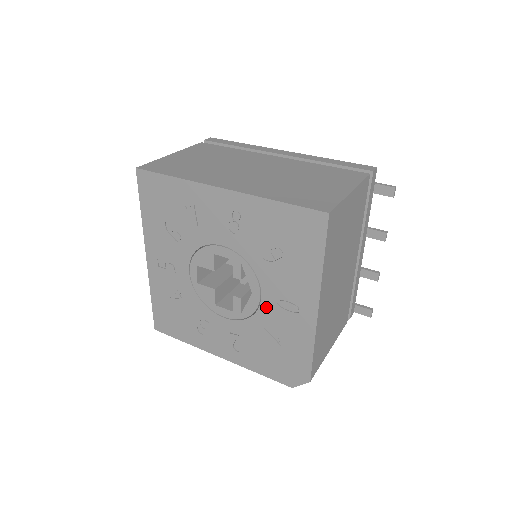
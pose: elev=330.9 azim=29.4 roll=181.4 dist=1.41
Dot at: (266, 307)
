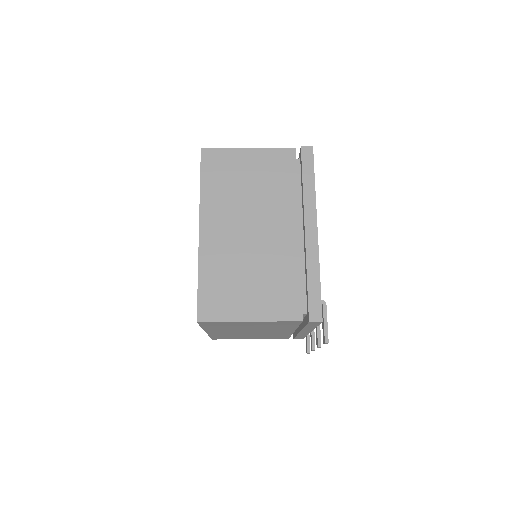
Dot at: occluded
